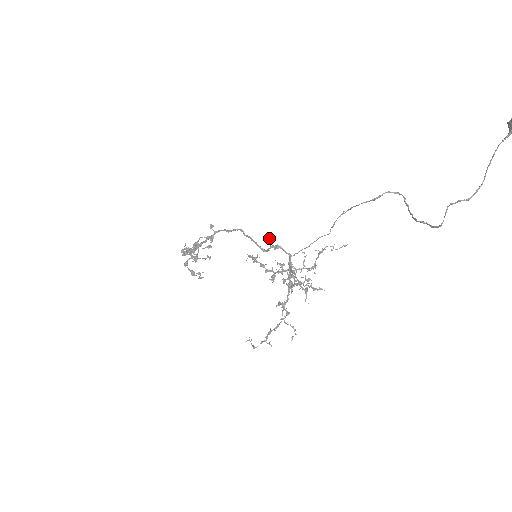
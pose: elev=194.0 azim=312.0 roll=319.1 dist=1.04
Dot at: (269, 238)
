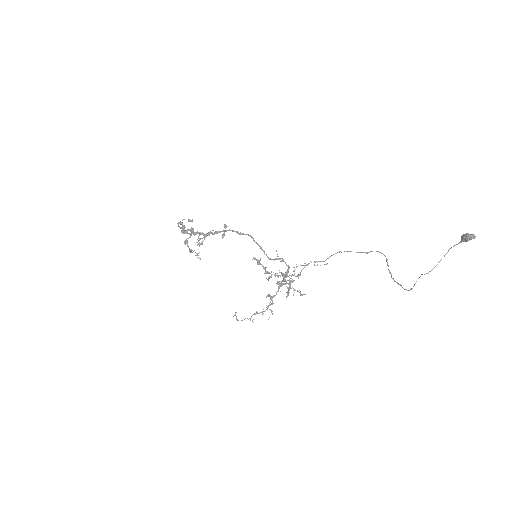
Dot at: (276, 251)
